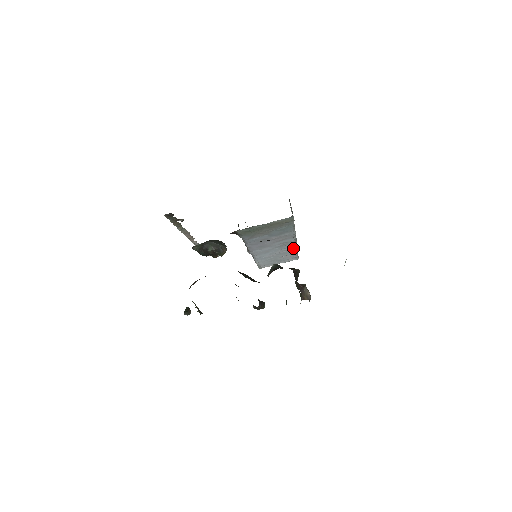
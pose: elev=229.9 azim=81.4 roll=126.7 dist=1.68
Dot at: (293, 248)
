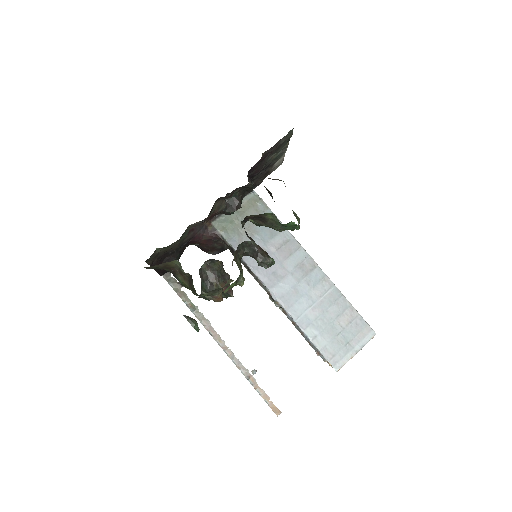
Dot at: (330, 287)
